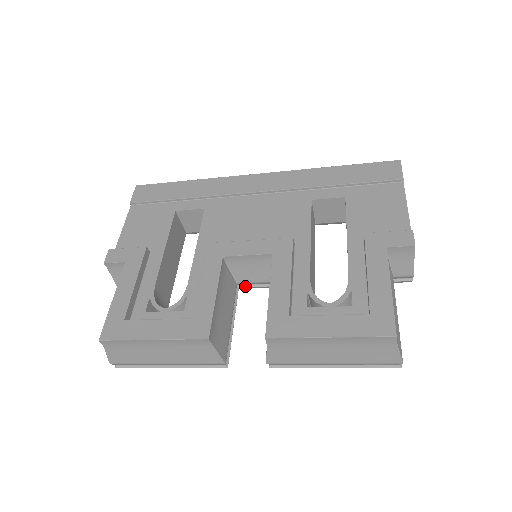
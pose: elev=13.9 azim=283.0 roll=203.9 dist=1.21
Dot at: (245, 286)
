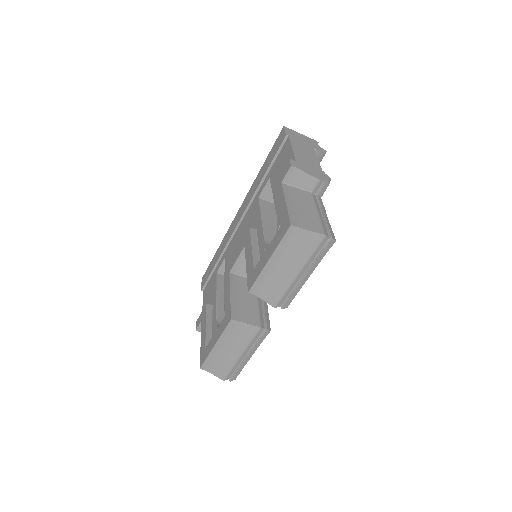
Dot at: occluded
